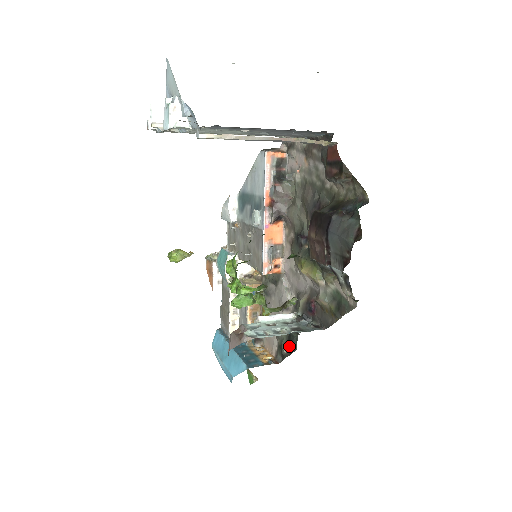
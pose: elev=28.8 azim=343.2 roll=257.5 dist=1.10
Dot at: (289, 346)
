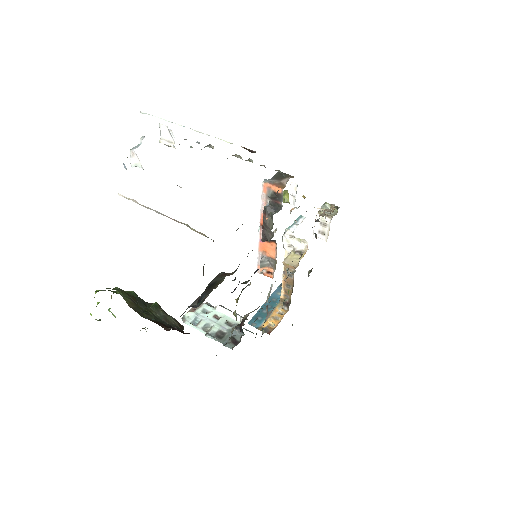
Dot at: occluded
